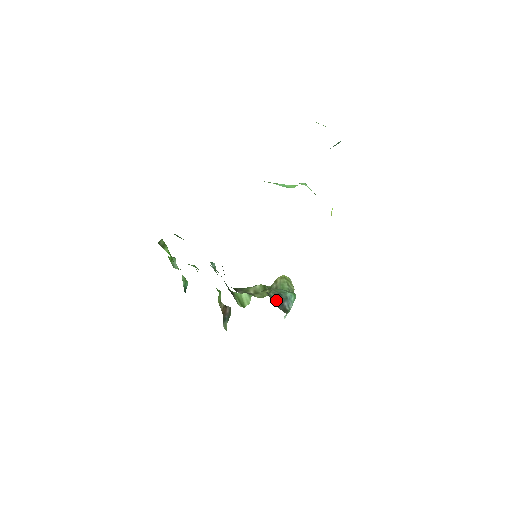
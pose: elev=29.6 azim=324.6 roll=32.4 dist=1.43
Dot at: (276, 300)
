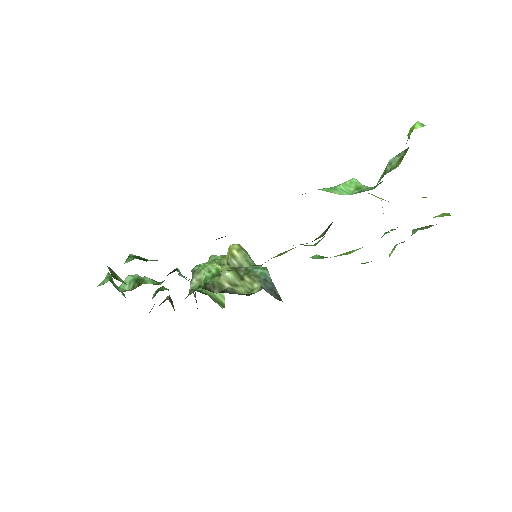
Dot at: (268, 290)
